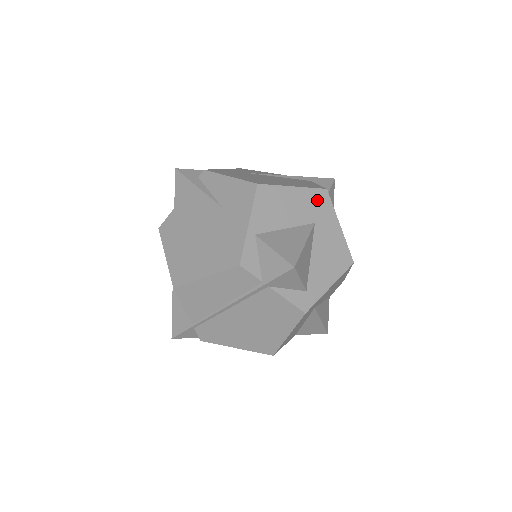
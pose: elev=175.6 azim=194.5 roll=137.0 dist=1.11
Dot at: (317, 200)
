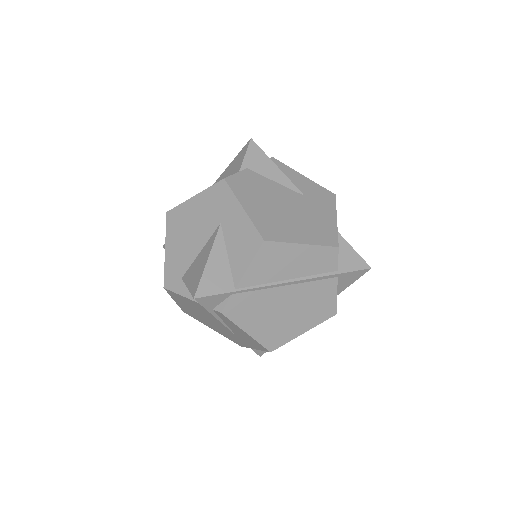
Dot at: occluded
